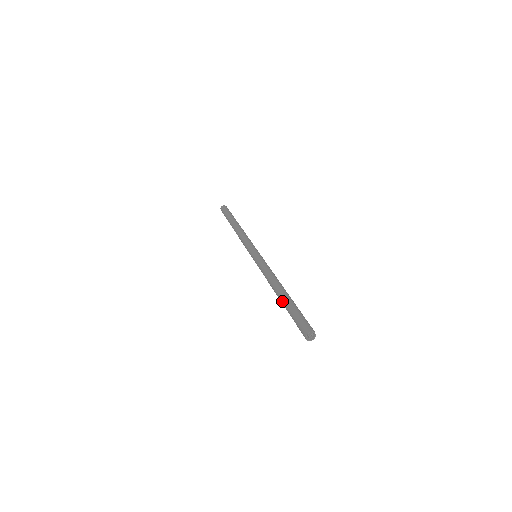
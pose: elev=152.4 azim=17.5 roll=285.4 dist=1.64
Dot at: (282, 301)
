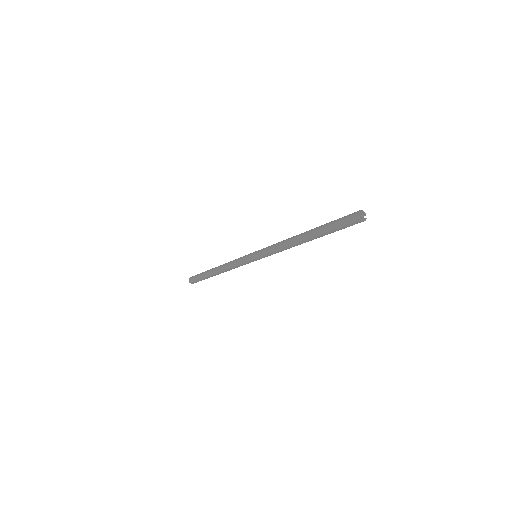
Dot at: (313, 229)
